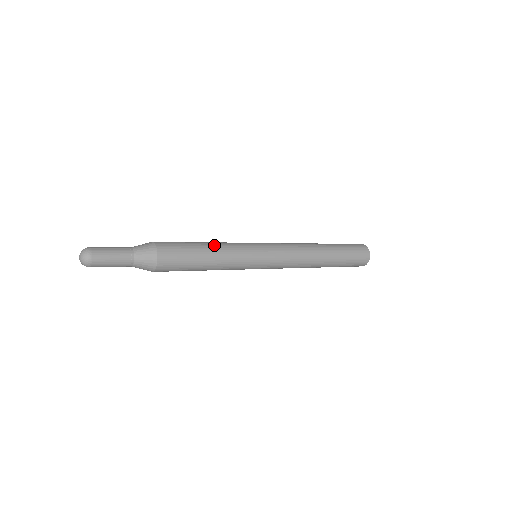
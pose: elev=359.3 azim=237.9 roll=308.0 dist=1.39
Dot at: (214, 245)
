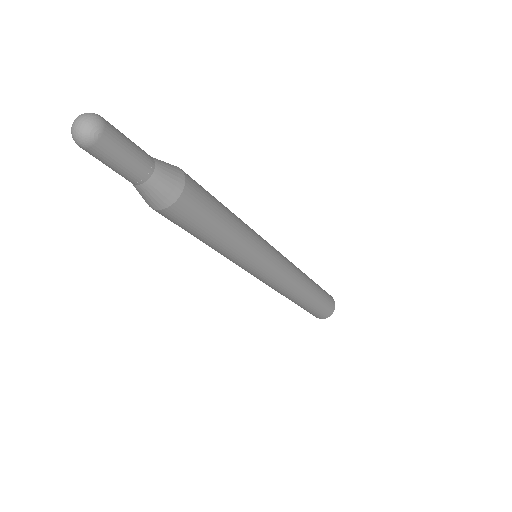
Dot at: occluded
